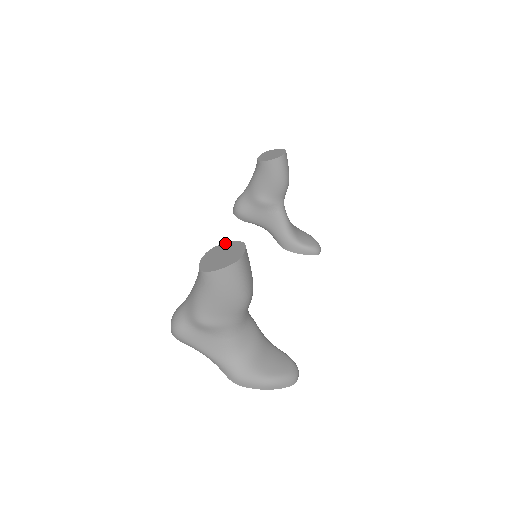
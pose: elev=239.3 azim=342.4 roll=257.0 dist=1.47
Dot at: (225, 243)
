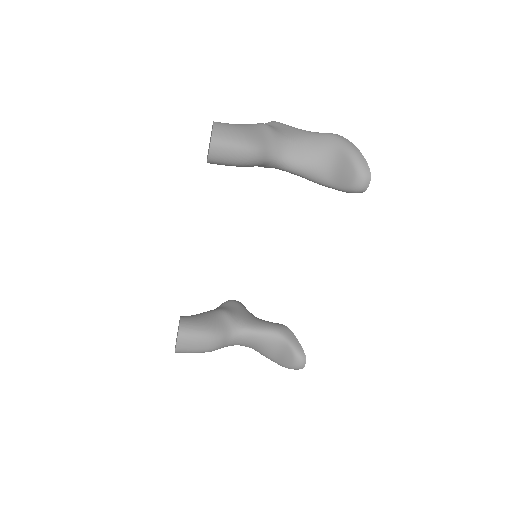
Dot at: occluded
